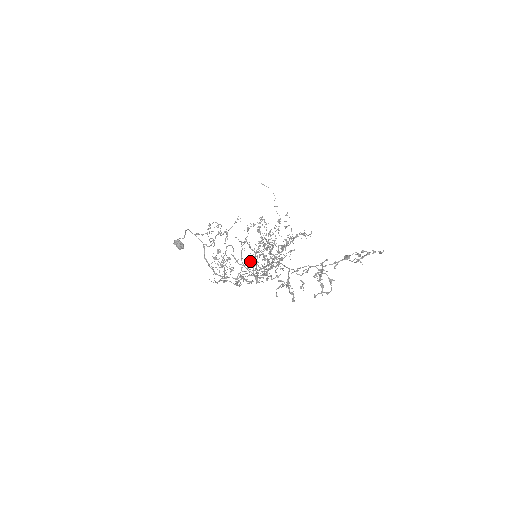
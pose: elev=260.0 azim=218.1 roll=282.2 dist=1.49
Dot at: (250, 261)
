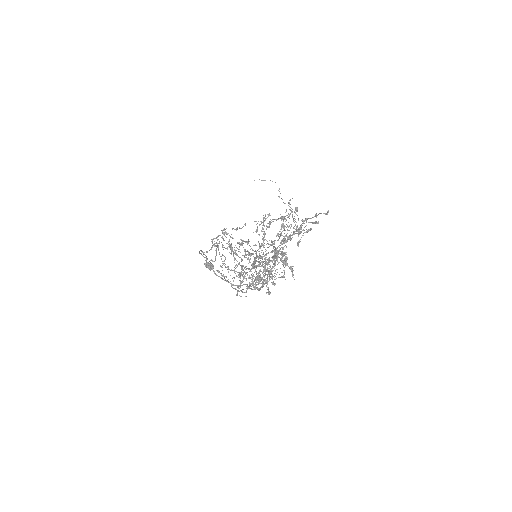
Dot at: occluded
